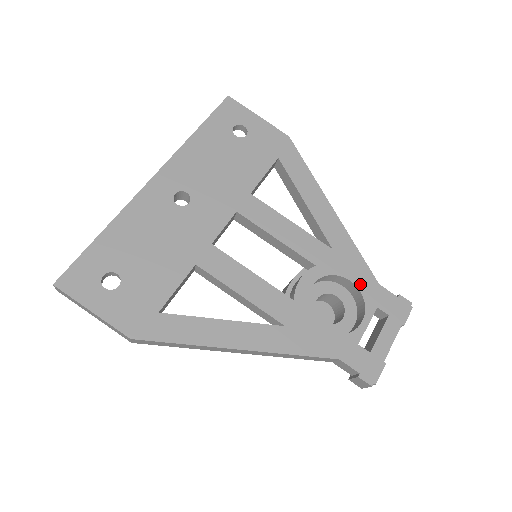
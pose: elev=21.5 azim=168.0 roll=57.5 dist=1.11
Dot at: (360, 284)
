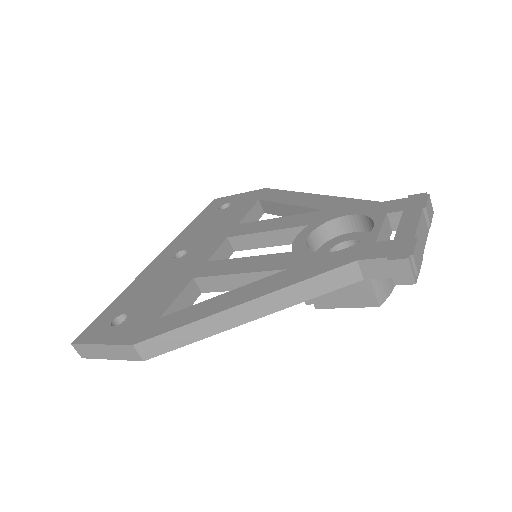
Dot at: (360, 212)
